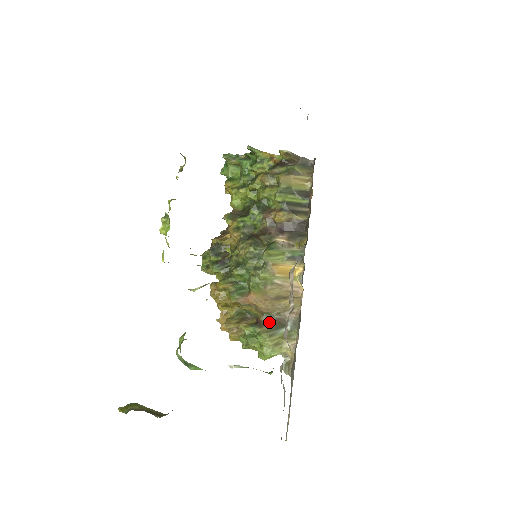
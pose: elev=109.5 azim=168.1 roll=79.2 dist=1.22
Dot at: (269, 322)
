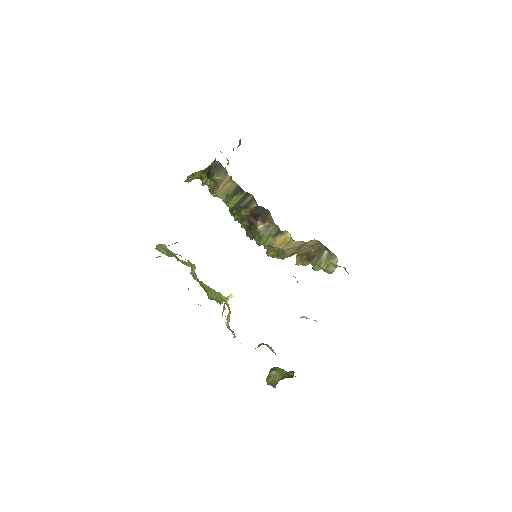
Dot at: (312, 256)
